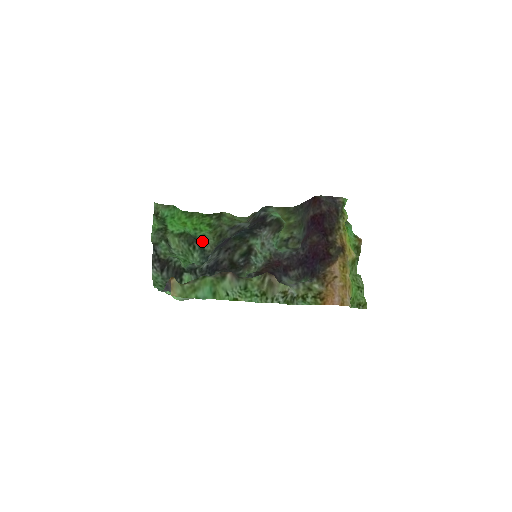
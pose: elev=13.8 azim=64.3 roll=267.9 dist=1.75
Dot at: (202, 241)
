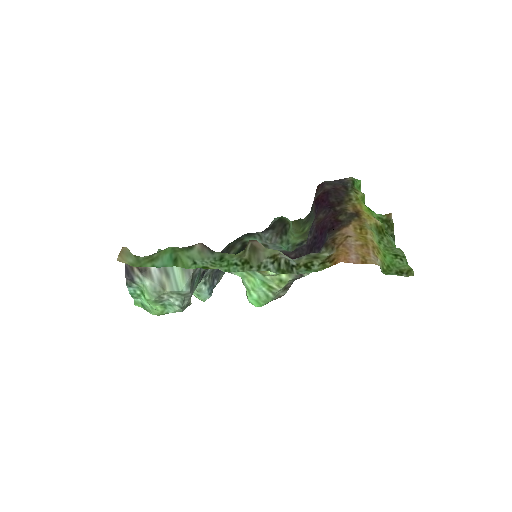
Dot at: occluded
